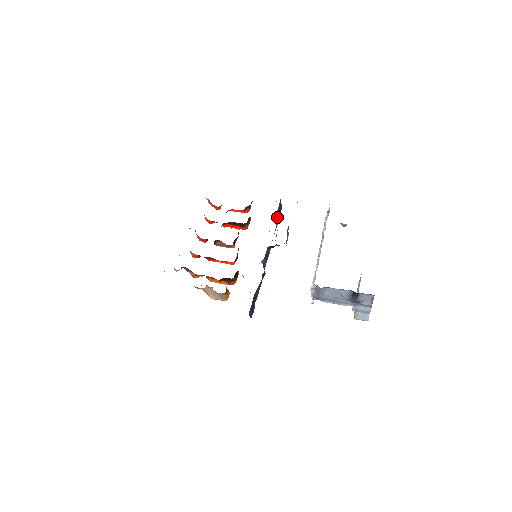
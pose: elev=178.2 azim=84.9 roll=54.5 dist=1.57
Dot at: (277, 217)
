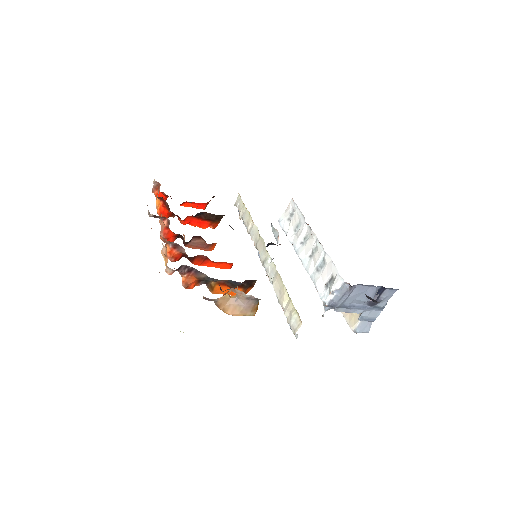
Dot at: occluded
